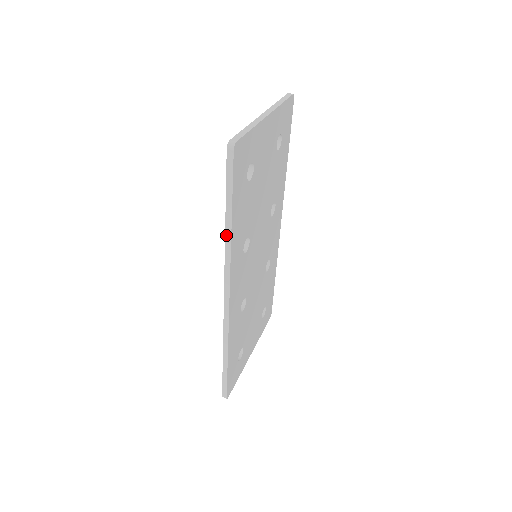
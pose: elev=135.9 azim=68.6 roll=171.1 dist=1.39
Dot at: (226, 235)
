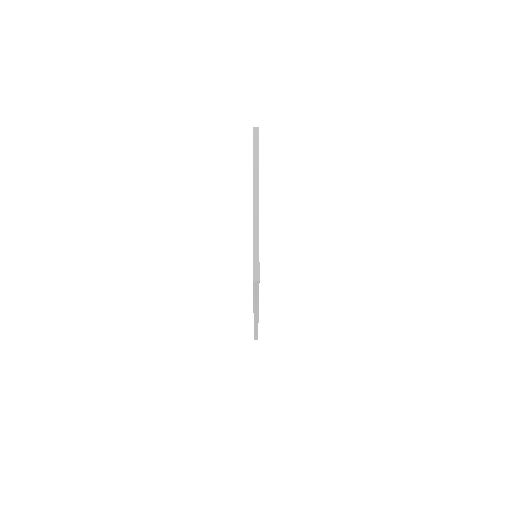
Dot at: (254, 303)
